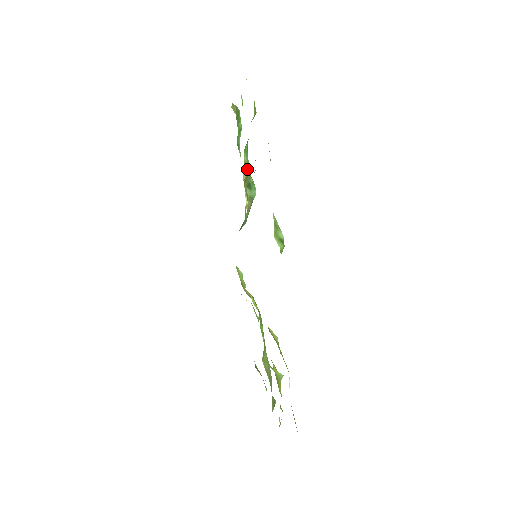
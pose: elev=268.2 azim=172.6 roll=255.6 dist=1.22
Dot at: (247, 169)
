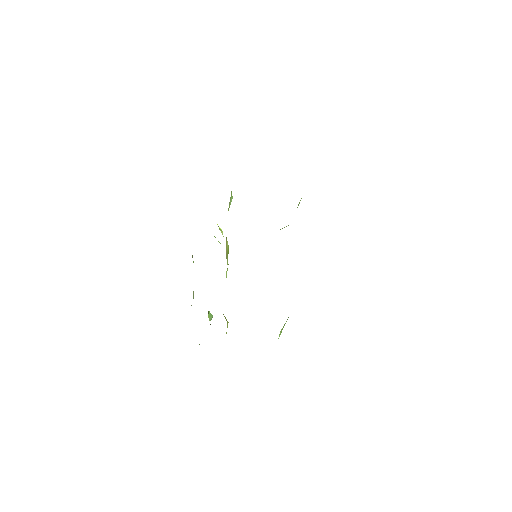
Dot at: occluded
